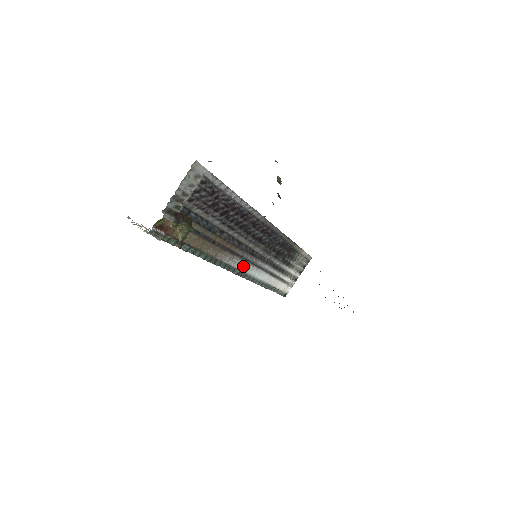
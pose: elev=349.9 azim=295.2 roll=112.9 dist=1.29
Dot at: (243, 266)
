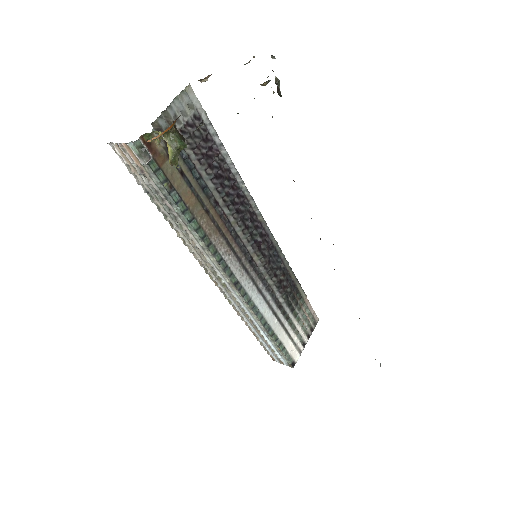
Dot at: (241, 276)
